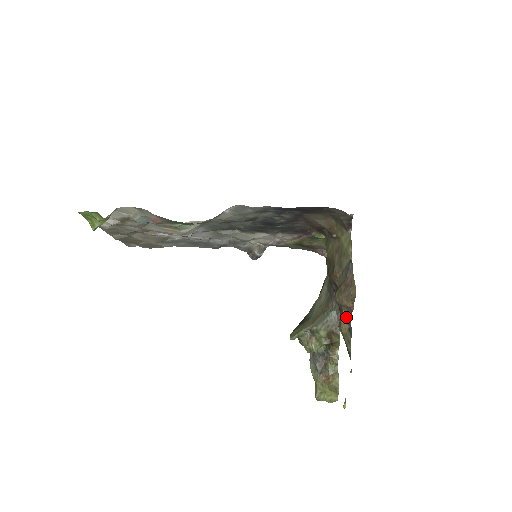
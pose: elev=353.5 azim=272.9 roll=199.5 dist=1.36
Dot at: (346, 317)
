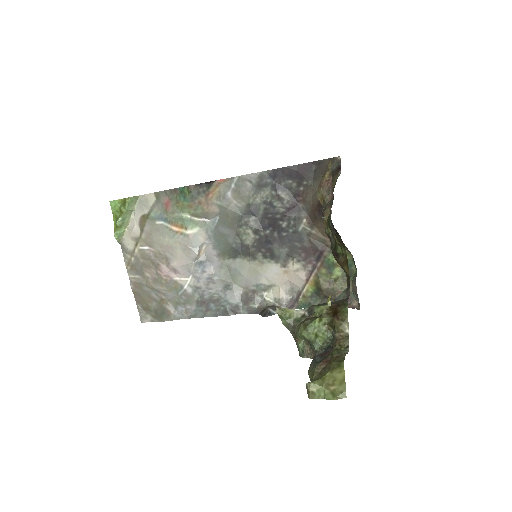
Dot at: (329, 204)
